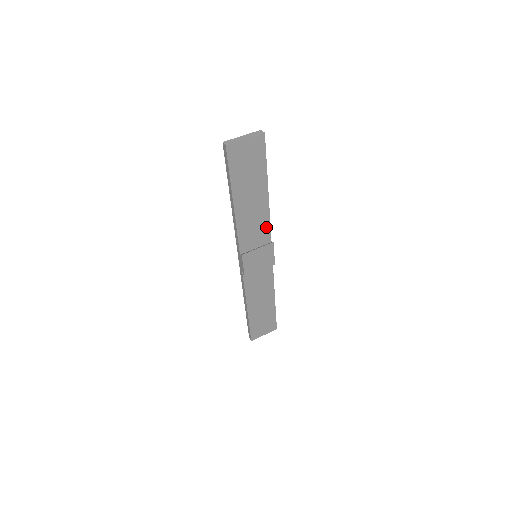
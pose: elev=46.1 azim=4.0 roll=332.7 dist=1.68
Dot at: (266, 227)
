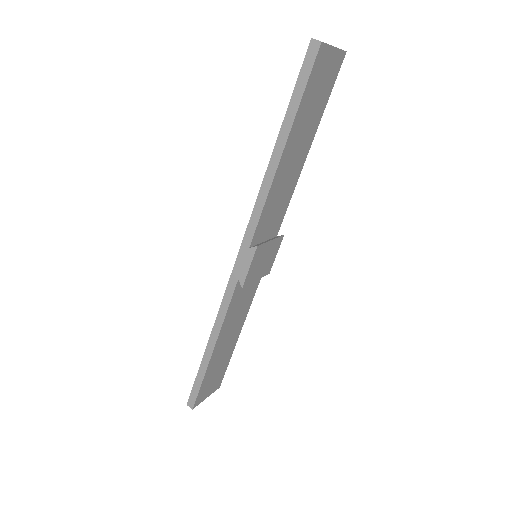
Dot at: (284, 209)
